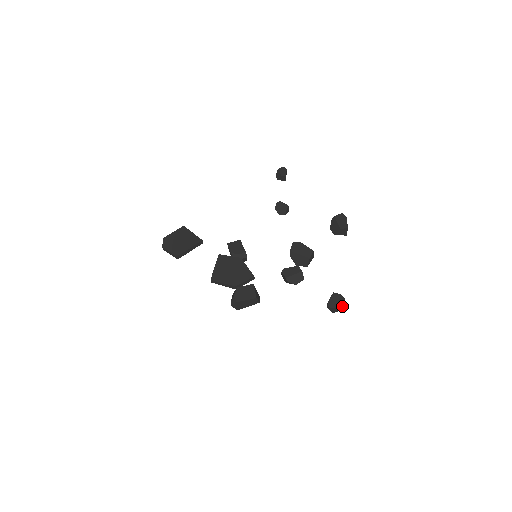
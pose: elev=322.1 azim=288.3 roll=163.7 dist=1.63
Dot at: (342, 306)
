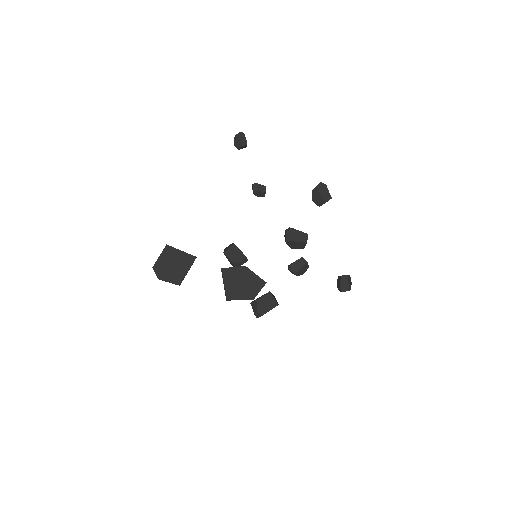
Dot at: (350, 284)
